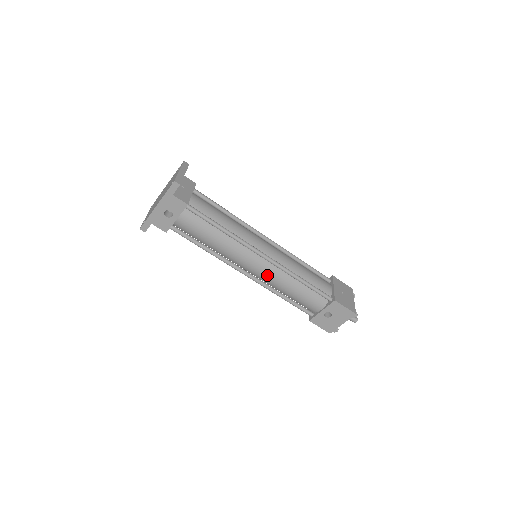
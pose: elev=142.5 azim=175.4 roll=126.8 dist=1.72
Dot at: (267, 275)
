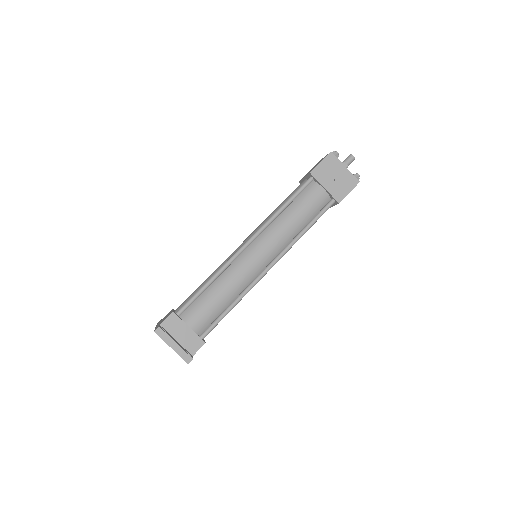
Dot at: occluded
